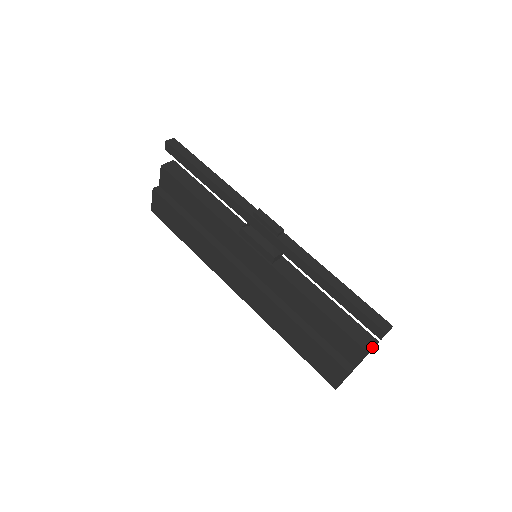
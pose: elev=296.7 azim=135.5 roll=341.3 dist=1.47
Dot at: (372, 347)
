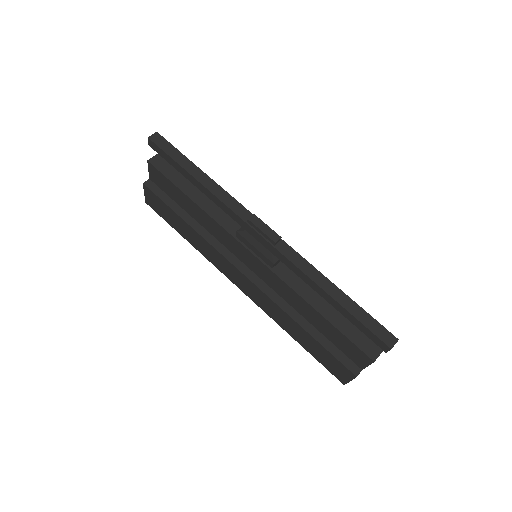
Dot at: (378, 354)
